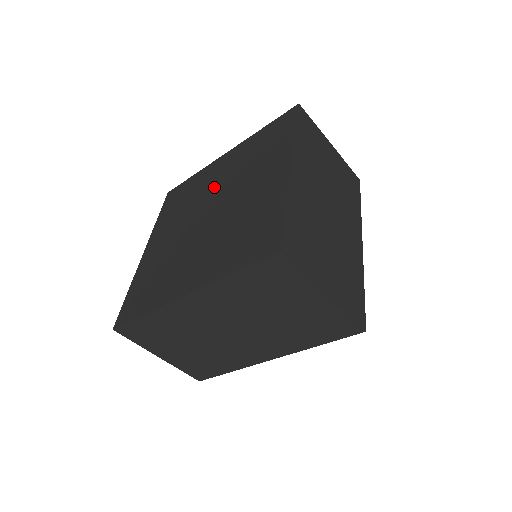
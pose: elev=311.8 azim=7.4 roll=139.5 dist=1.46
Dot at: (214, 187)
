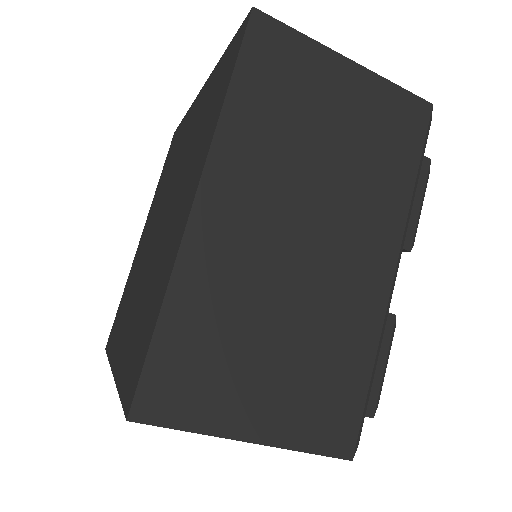
Dot at: (176, 166)
